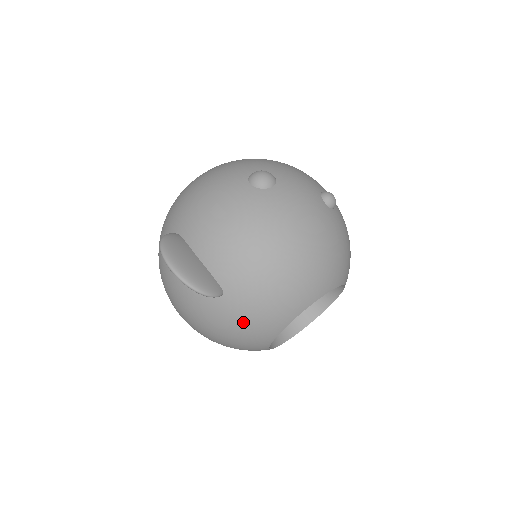
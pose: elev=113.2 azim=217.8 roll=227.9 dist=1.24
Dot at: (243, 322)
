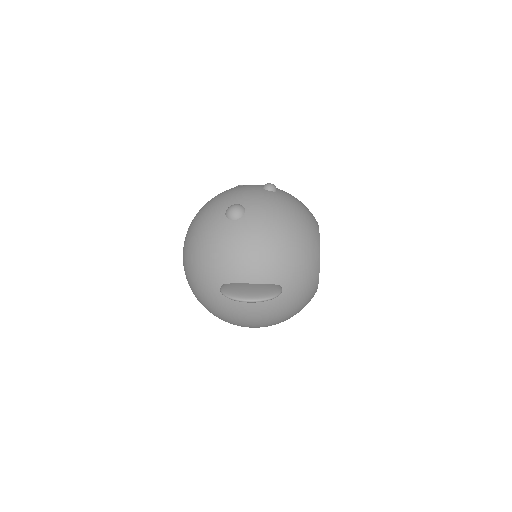
Dot at: (301, 290)
